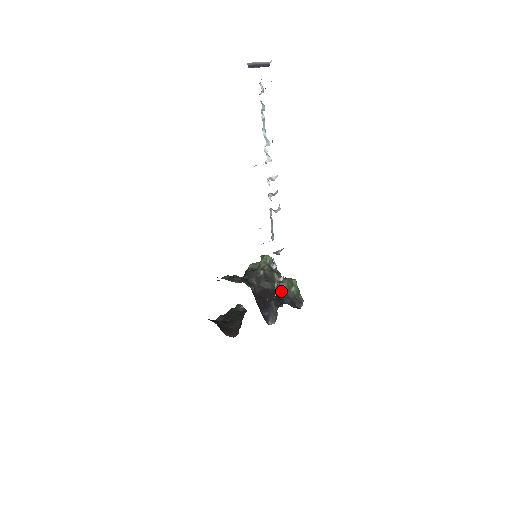
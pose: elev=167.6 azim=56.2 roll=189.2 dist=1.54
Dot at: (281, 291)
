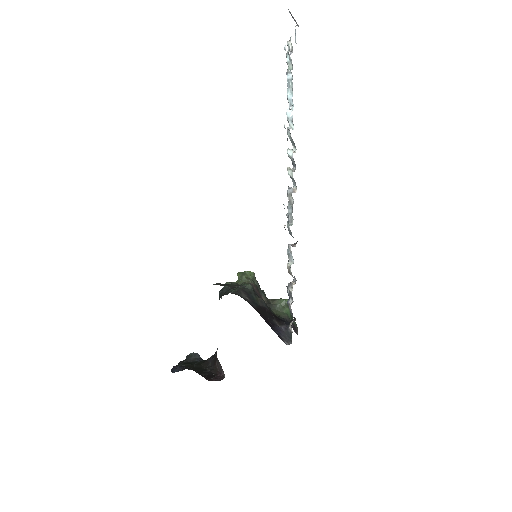
Dot at: (274, 313)
